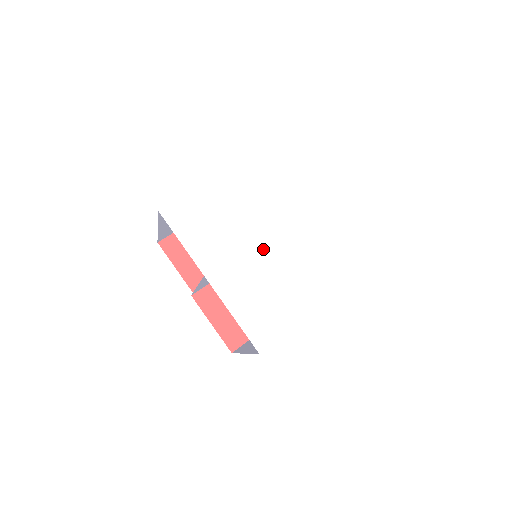
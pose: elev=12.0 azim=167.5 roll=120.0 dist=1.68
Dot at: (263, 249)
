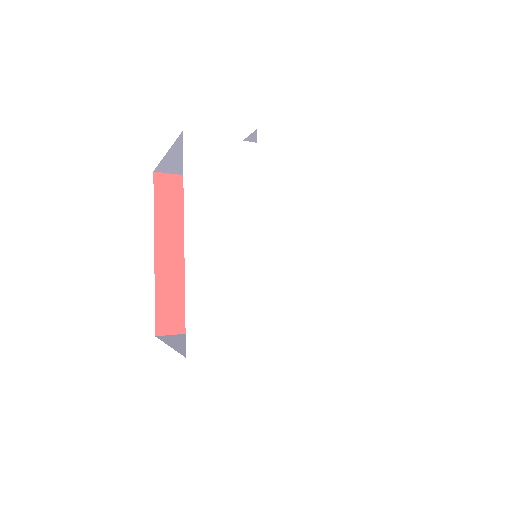
Dot at: (292, 266)
